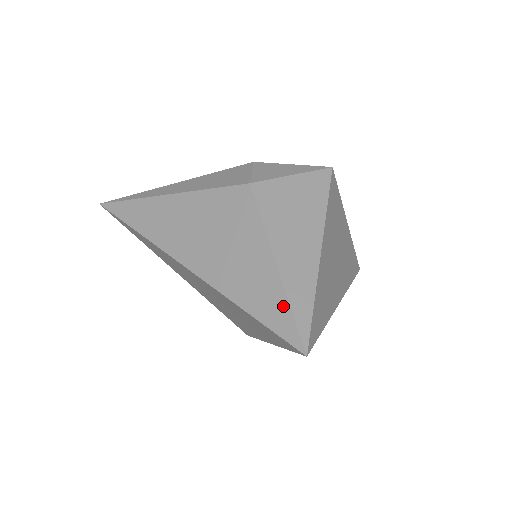
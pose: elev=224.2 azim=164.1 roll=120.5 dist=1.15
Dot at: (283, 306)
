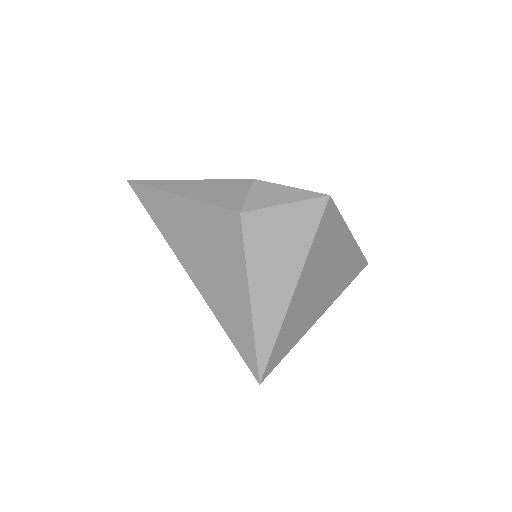
Dot at: (249, 336)
